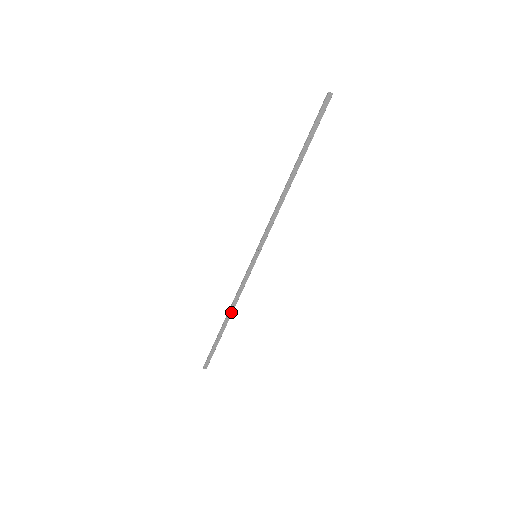
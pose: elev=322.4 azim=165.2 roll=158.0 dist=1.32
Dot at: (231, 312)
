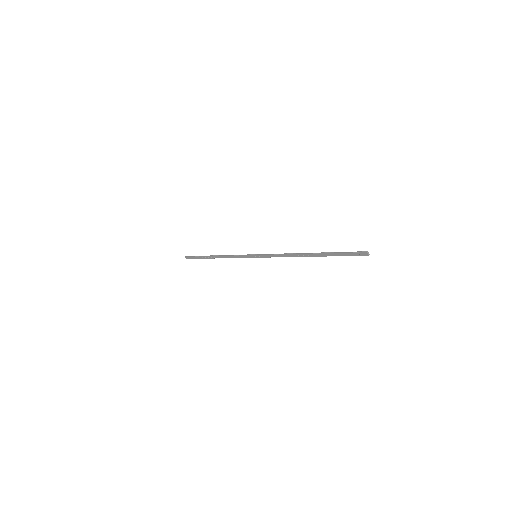
Dot at: (221, 257)
